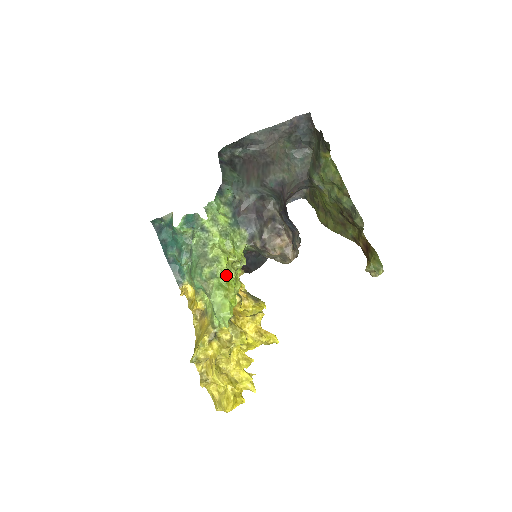
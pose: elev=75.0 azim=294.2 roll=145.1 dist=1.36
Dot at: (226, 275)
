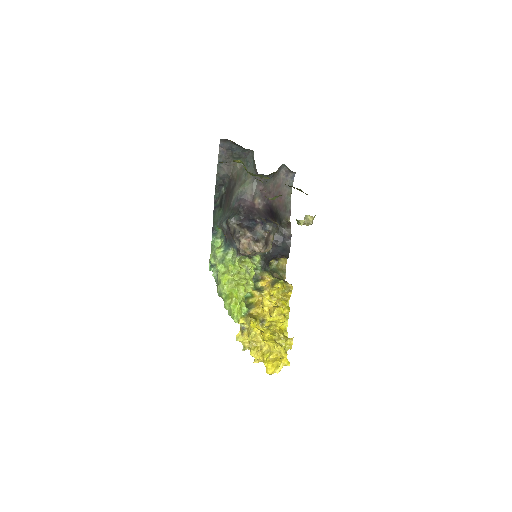
Dot at: (230, 288)
